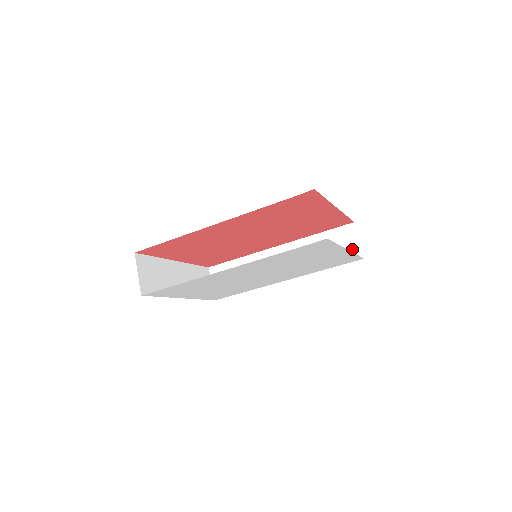
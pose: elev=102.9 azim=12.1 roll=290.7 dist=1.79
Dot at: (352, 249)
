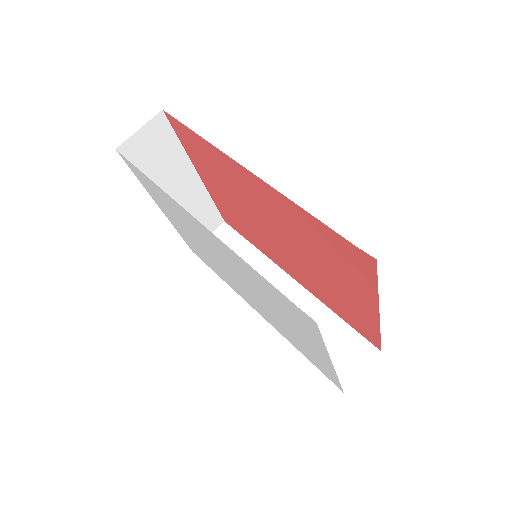
Dot at: (346, 370)
